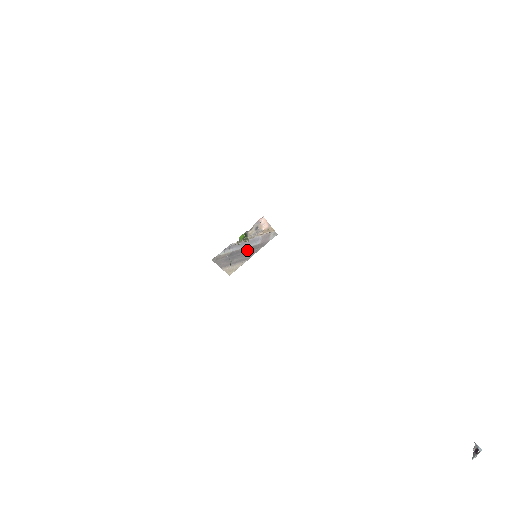
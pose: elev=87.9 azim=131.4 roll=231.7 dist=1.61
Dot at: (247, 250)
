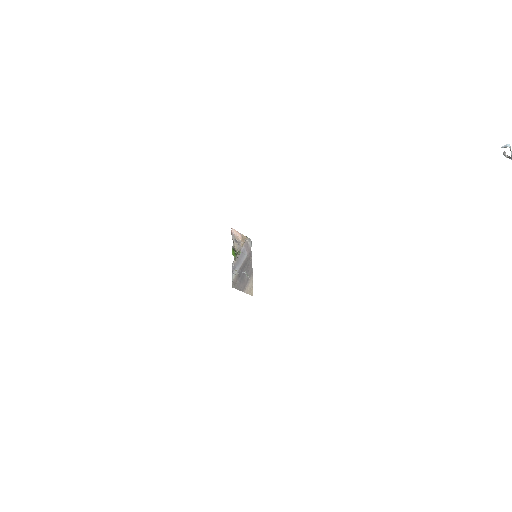
Dot at: (245, 265)
